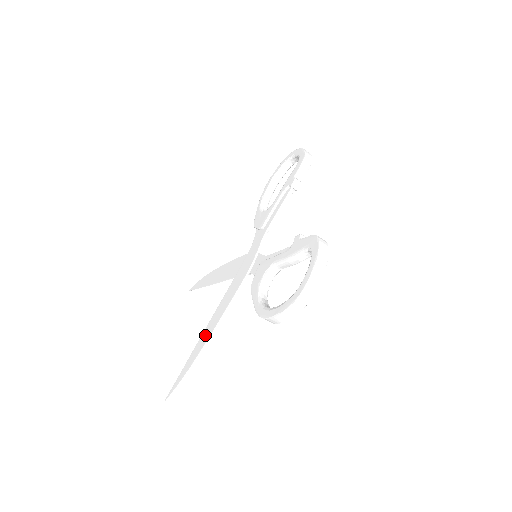
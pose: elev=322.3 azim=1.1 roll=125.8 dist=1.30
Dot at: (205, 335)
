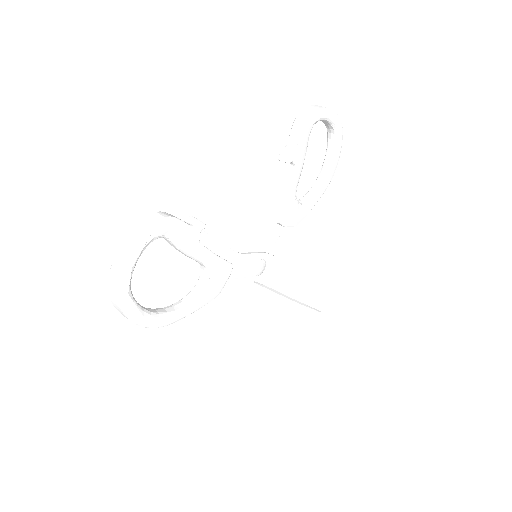
Dot at: (230, 353)
